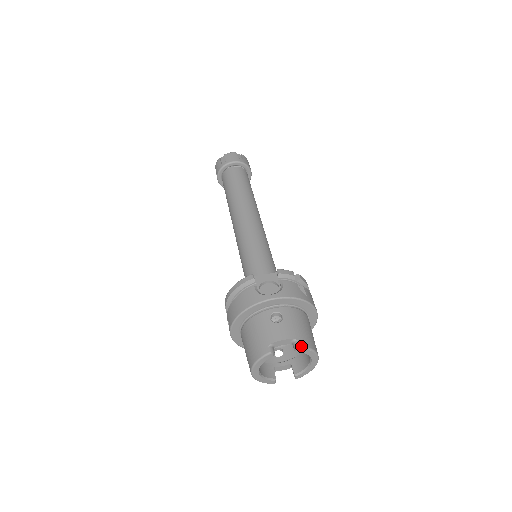
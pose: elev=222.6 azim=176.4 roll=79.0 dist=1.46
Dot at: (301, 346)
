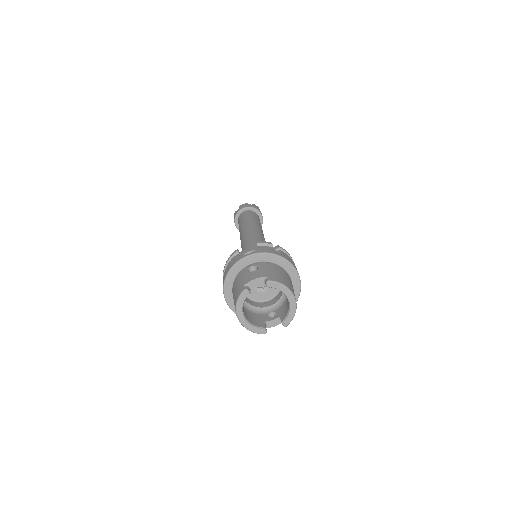
Dot at: (270, 280)
